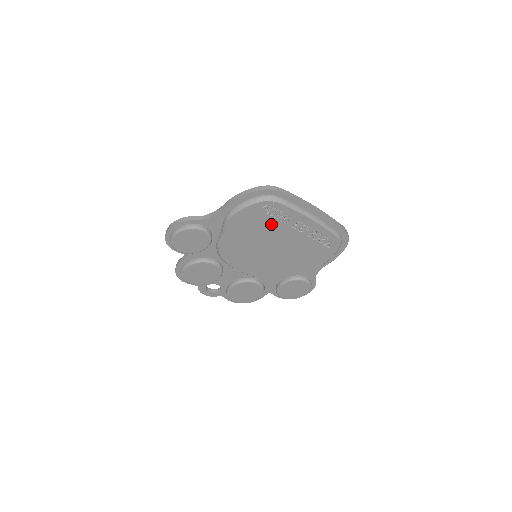
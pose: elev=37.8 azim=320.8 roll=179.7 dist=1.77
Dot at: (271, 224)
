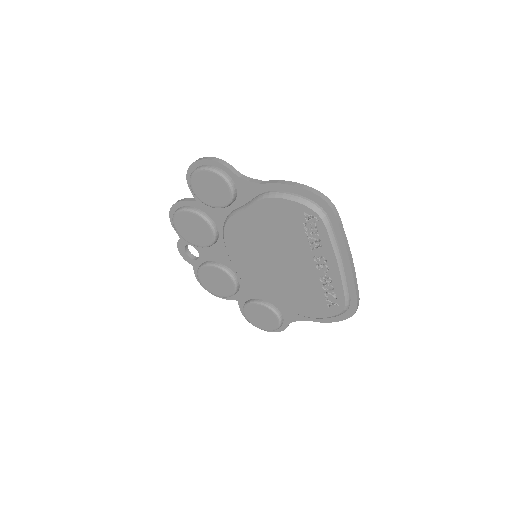
Dot at: (297, 237)
